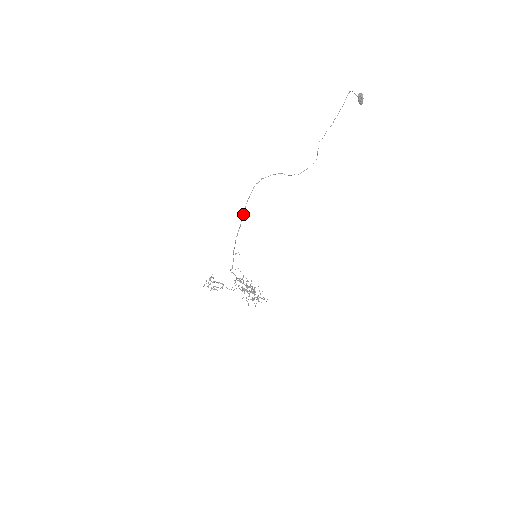
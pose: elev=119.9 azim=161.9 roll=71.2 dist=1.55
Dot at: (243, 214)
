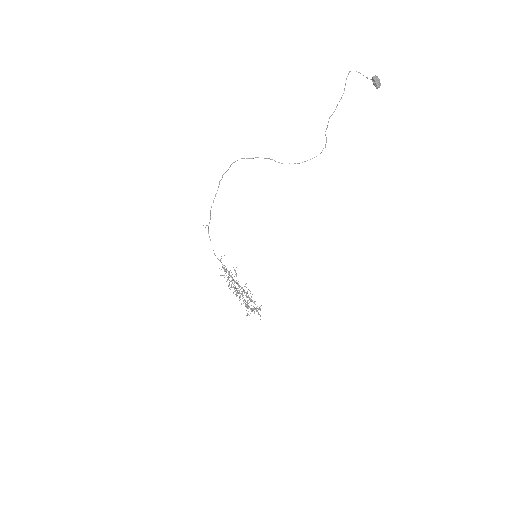
Dot at: occluded
